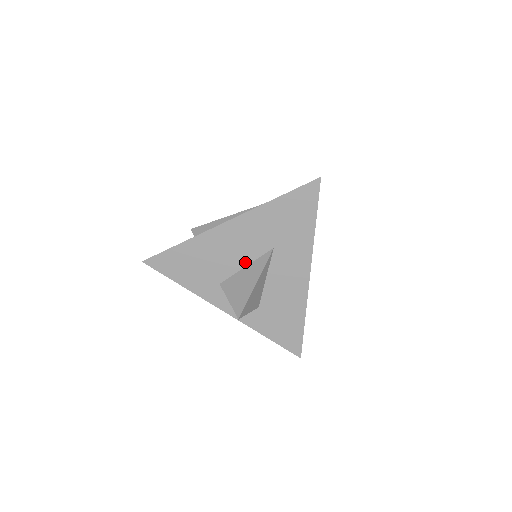
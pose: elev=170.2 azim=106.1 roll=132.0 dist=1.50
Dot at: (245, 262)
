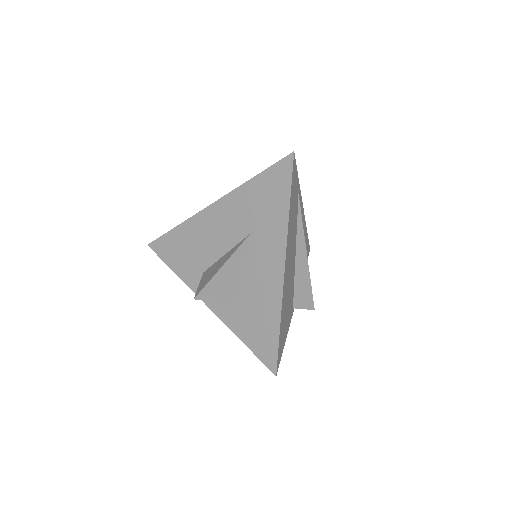
Dot at: (225, 249)
